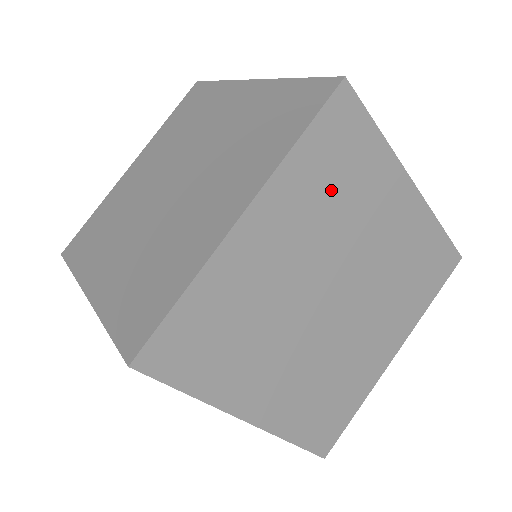
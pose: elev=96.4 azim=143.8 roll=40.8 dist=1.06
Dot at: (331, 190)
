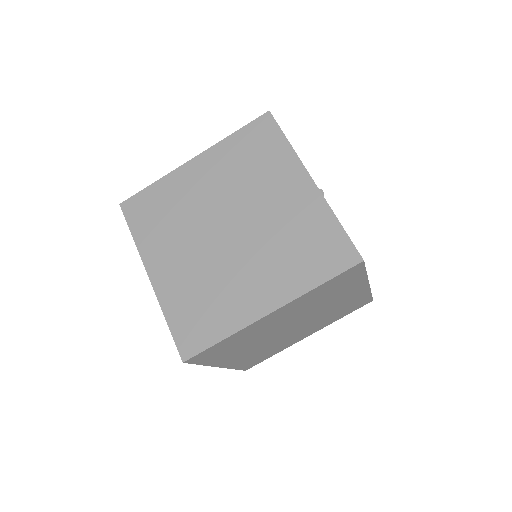
Dot at: (323, 296)
